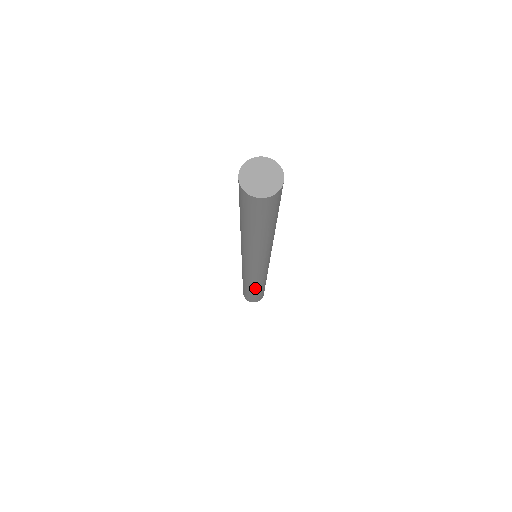
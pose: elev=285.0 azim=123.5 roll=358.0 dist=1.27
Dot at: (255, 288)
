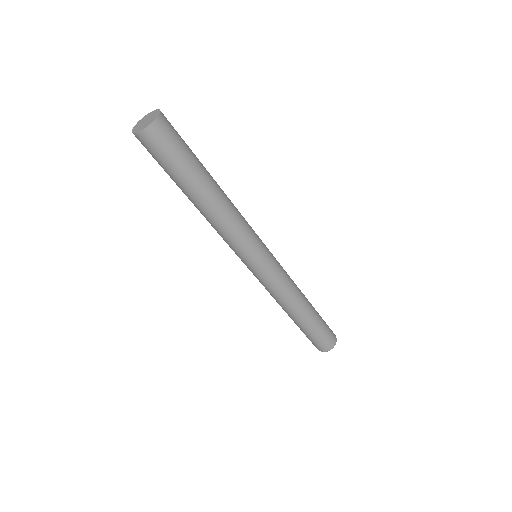
Dot at: (286, 311)
